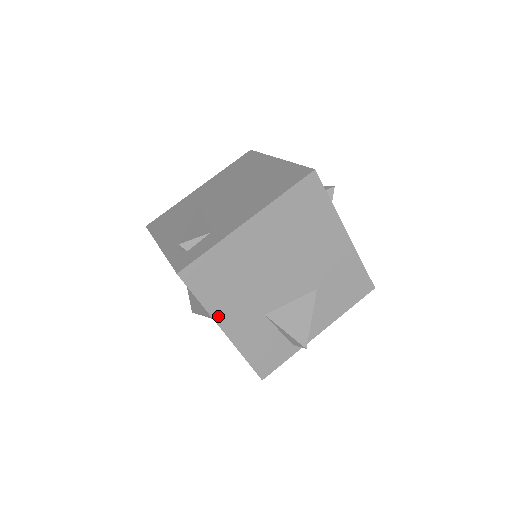
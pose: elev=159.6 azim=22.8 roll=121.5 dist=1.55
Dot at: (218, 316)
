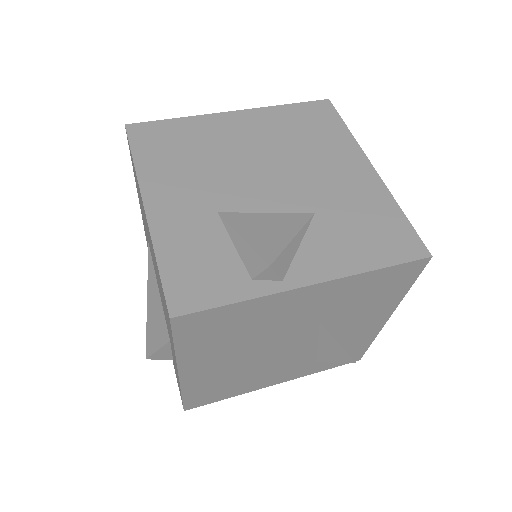
Dot at: (148, 185)
